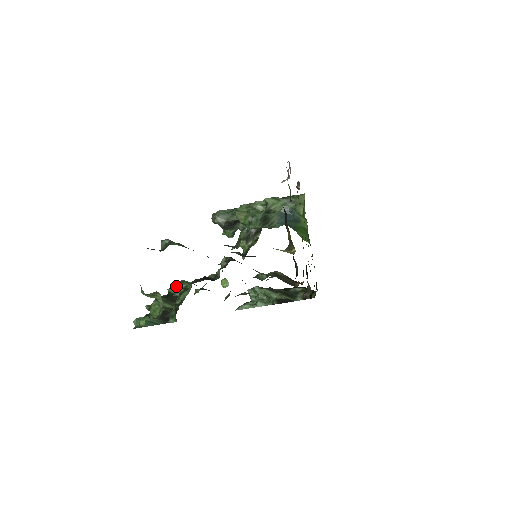
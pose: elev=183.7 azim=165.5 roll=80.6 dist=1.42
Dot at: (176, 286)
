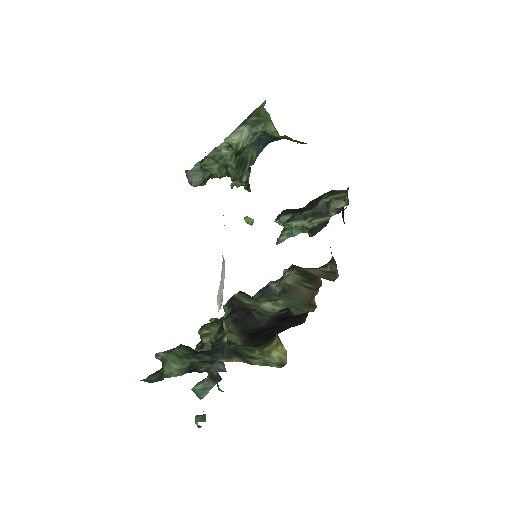
Dot at: occluded
